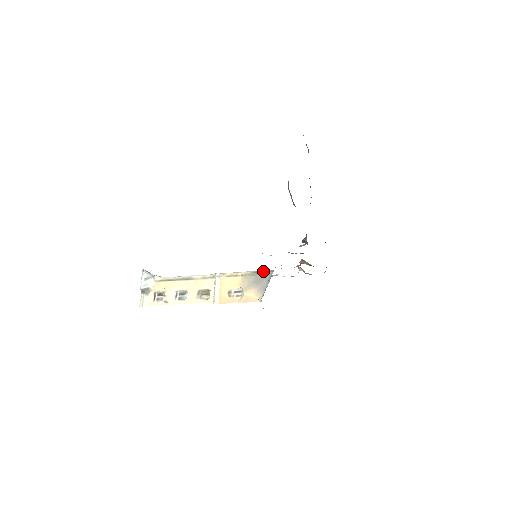
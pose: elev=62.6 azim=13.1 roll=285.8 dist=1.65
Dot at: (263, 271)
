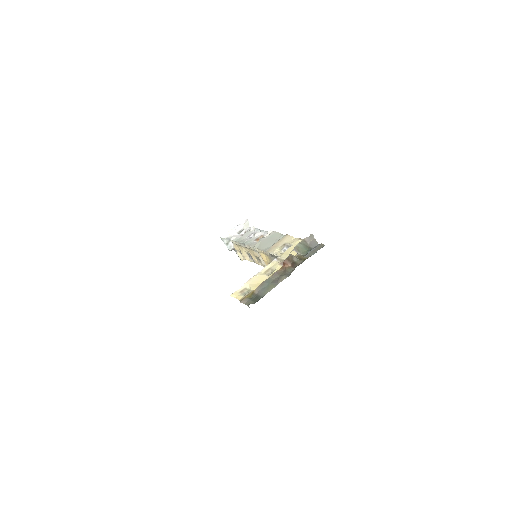
Dot at: (274, 256)
